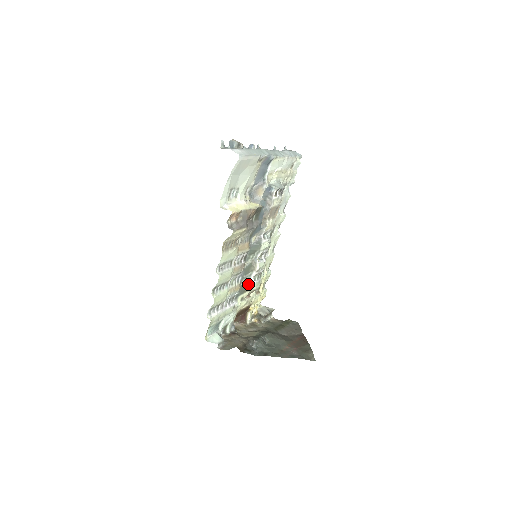
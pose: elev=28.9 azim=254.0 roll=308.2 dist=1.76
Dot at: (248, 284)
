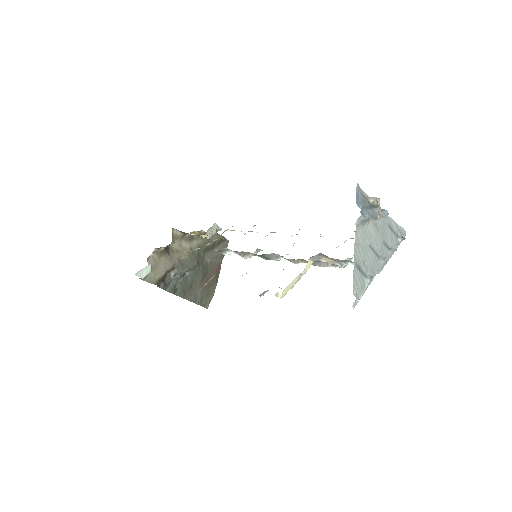
Dot at: (223, 251)
